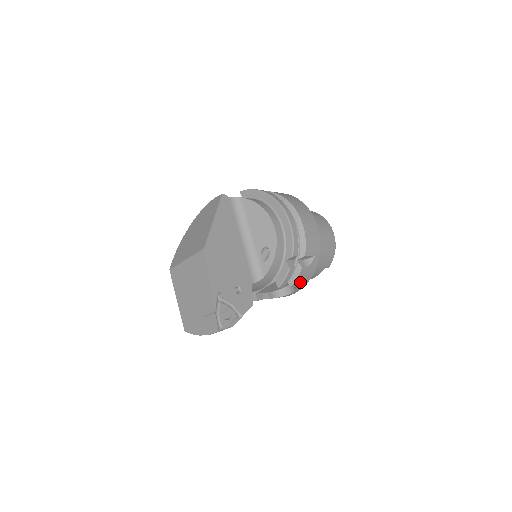
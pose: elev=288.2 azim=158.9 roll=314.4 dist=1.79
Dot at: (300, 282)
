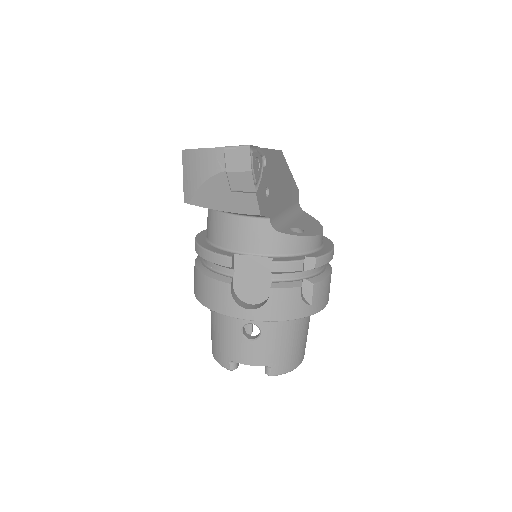
Dot at: (277, 302)
